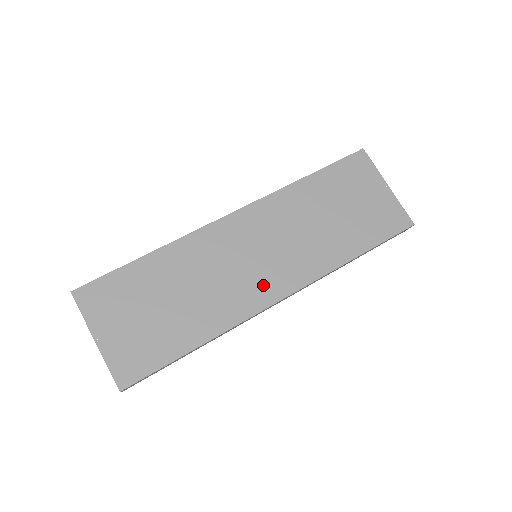
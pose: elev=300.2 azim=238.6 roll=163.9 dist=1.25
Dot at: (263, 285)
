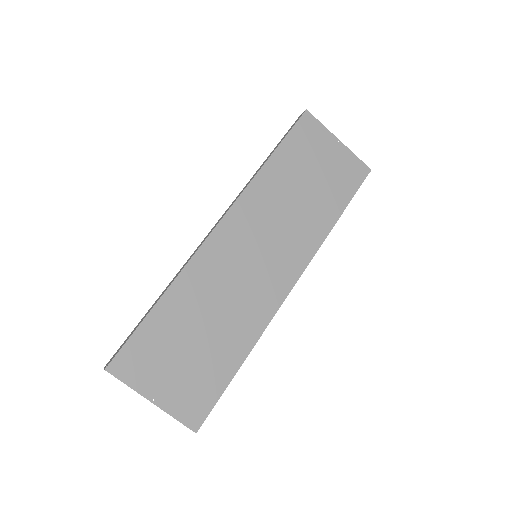
Dot at: (273, 281)
